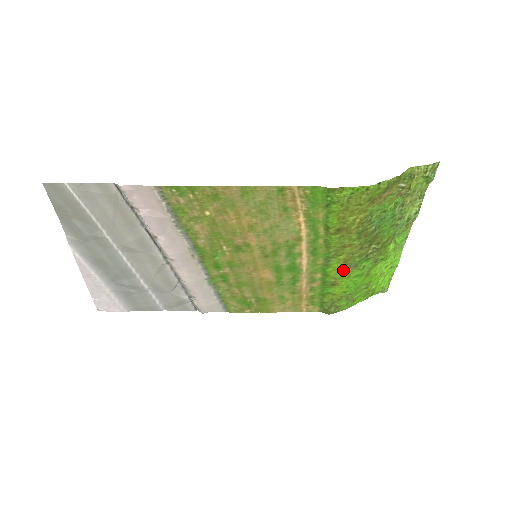
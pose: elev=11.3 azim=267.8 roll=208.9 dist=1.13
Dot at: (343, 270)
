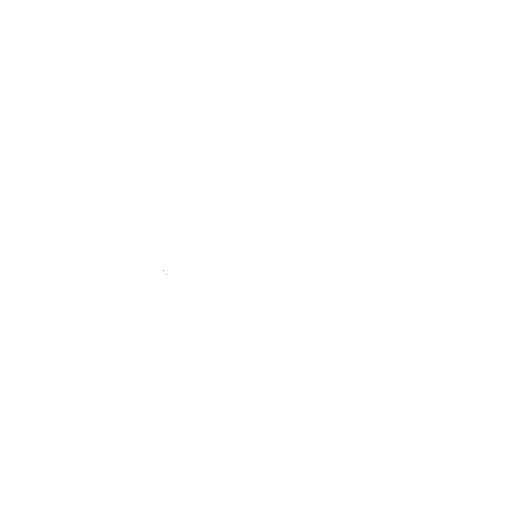
Dot at: occluded
